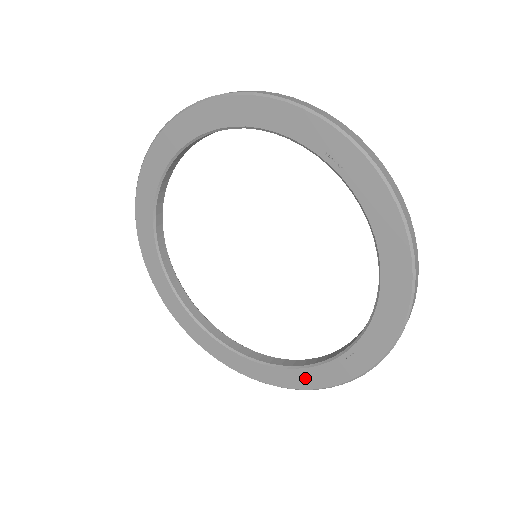
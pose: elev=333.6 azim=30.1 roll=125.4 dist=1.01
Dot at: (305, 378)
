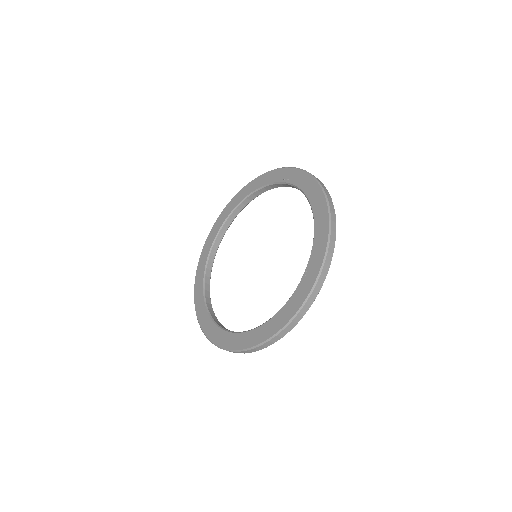
Dot at: (282, 316)
